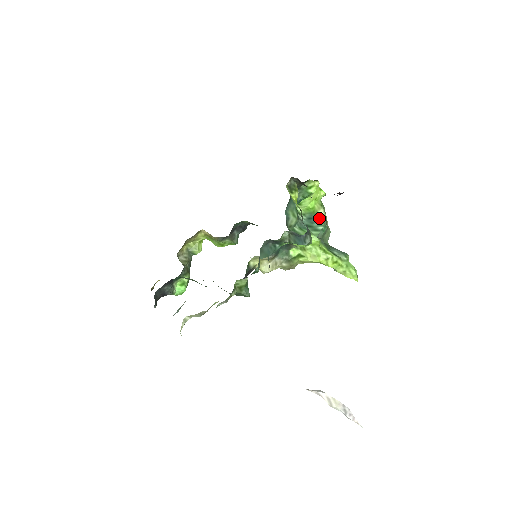
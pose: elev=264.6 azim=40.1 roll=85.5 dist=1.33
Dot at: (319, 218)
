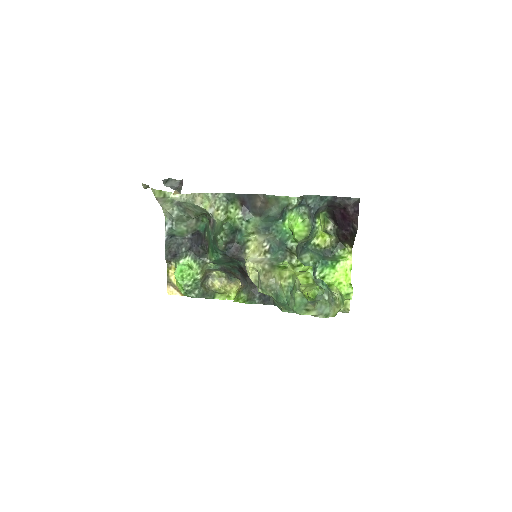
Dot at: occluded
